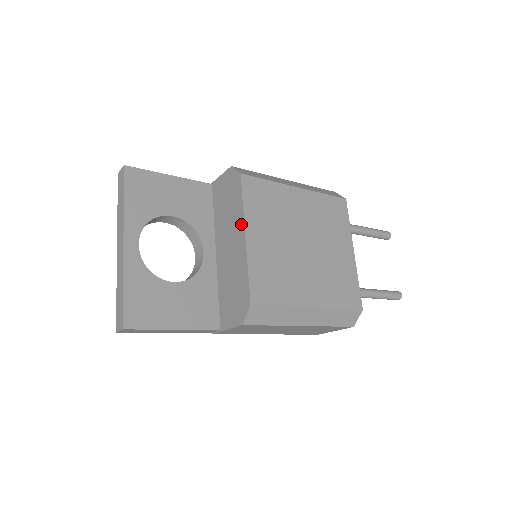
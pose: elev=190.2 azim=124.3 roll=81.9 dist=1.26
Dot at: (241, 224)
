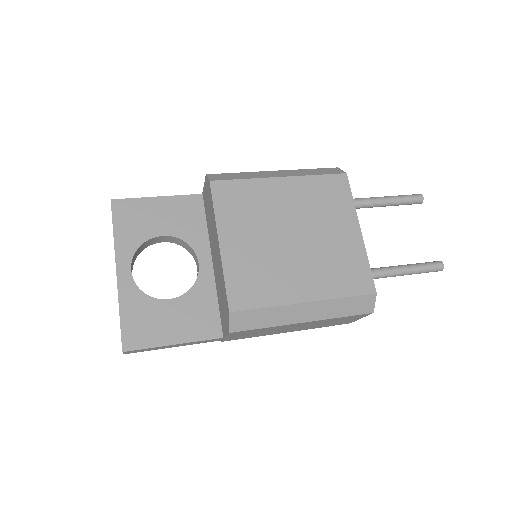
Dot at: (216, 232)
